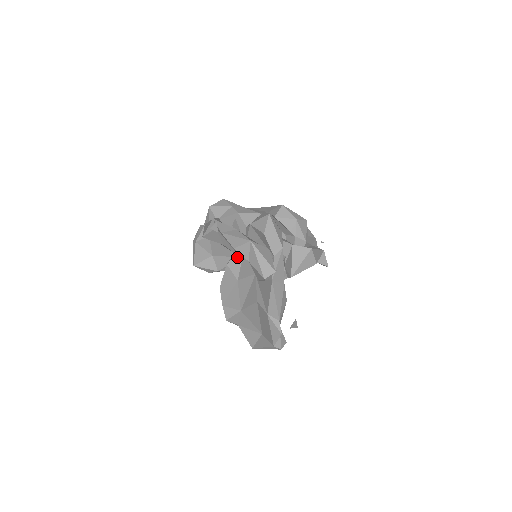
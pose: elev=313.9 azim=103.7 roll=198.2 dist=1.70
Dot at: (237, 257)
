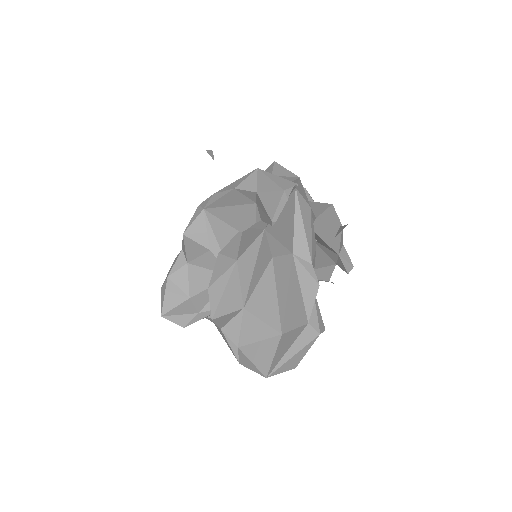
Dot at: (233, 241)
